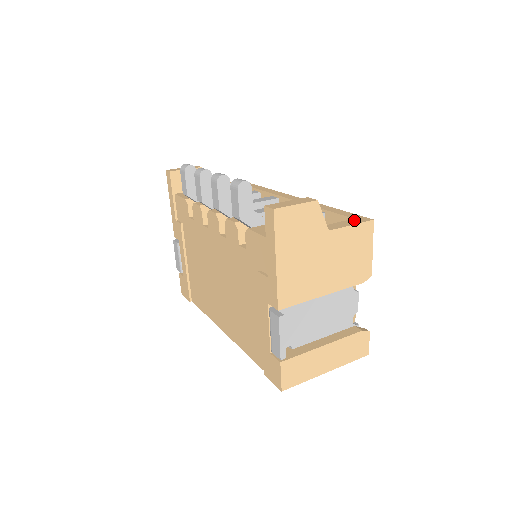
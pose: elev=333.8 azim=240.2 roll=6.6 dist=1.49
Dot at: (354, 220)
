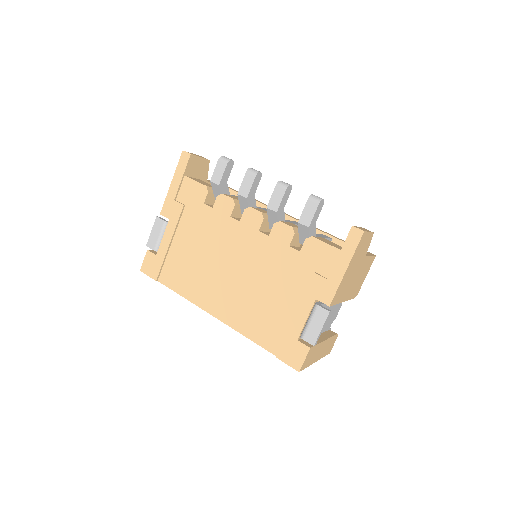
Dot at: occluded
